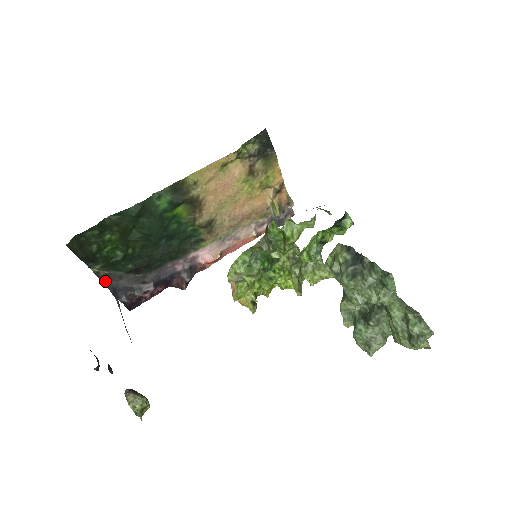
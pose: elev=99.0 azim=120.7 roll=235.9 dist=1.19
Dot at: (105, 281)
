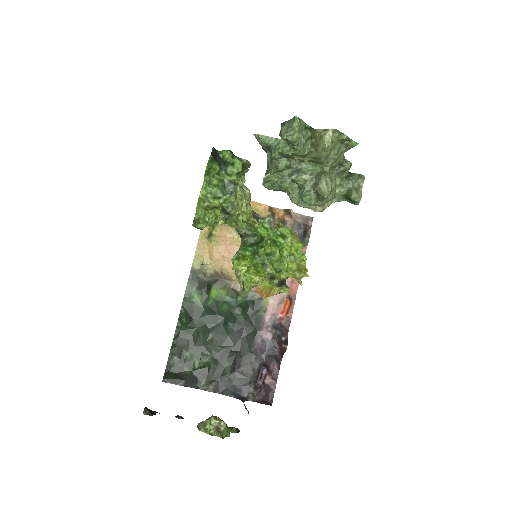
Dot at: (222, 392)
